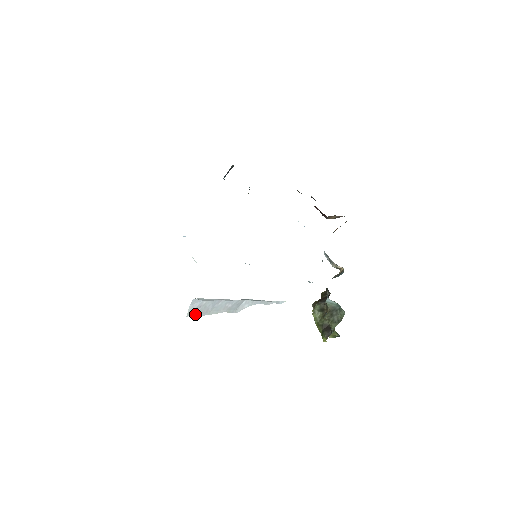
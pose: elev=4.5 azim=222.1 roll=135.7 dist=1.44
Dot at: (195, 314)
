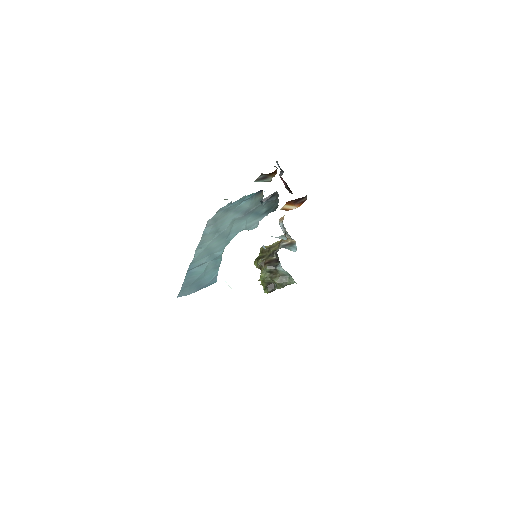
Dot at: occluded
